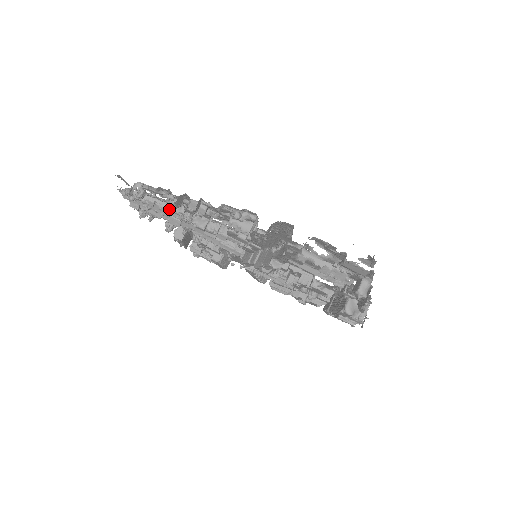
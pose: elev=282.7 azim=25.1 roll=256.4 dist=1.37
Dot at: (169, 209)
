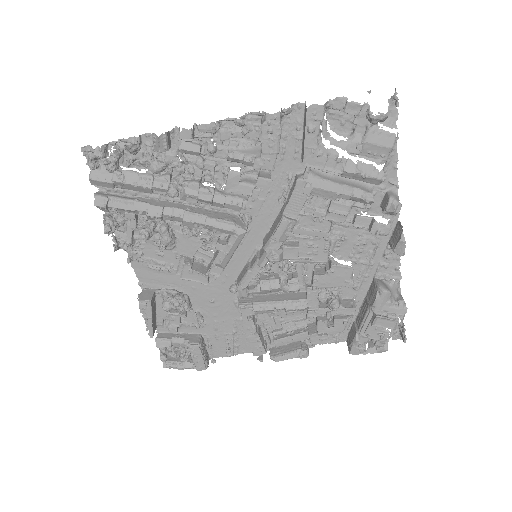
Dot at: (151, 175)
